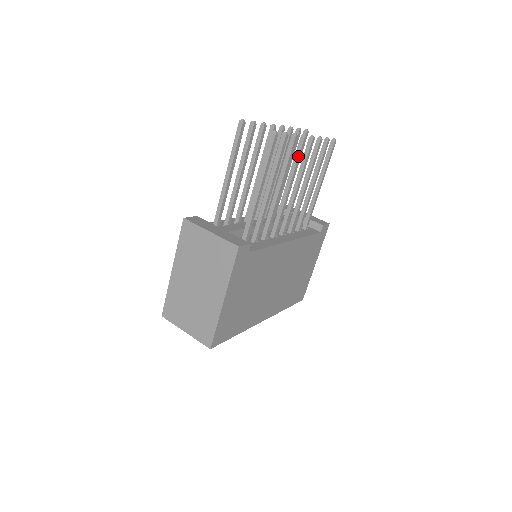
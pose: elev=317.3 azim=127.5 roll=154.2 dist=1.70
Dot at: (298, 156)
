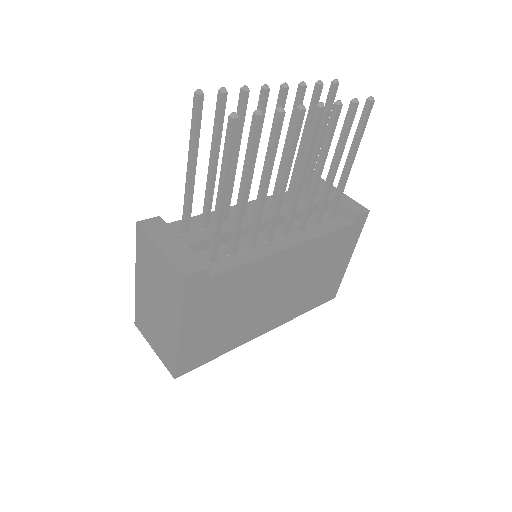
Dot at: (293, 137)
